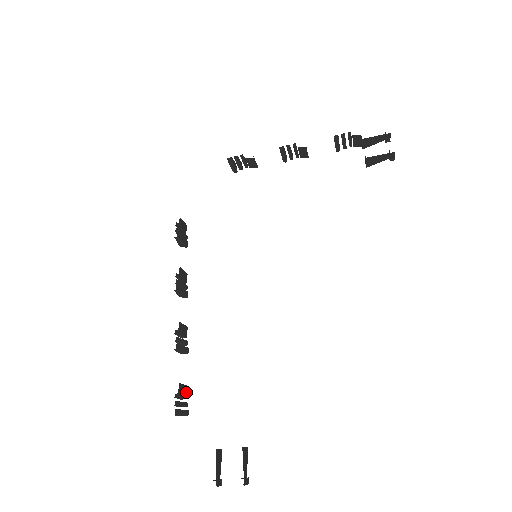
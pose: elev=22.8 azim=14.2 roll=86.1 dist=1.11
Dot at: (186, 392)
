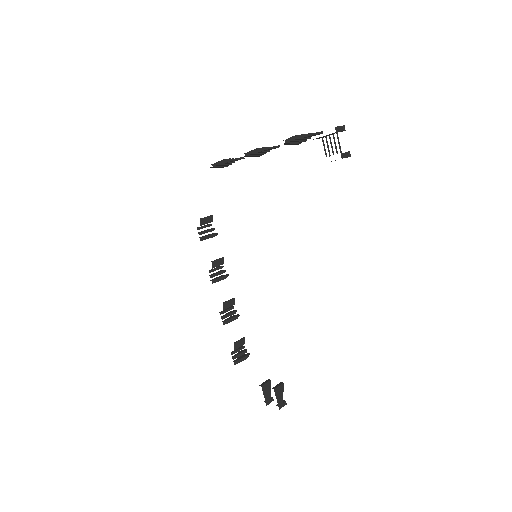
Dot at: (244, 343)
